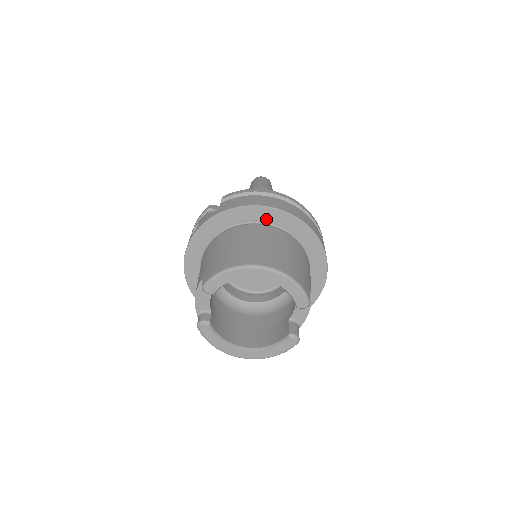
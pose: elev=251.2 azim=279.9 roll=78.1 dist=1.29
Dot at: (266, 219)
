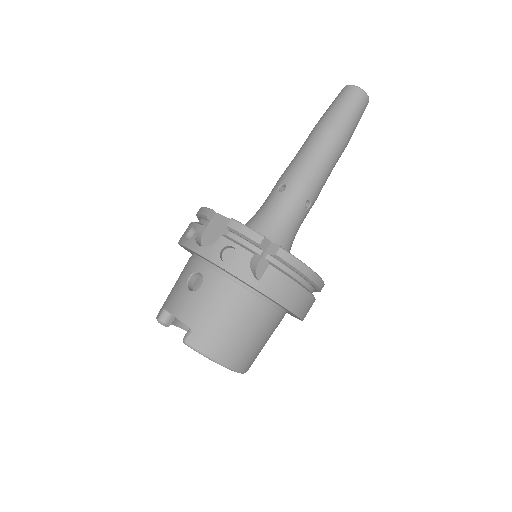
Dot at: occluded
